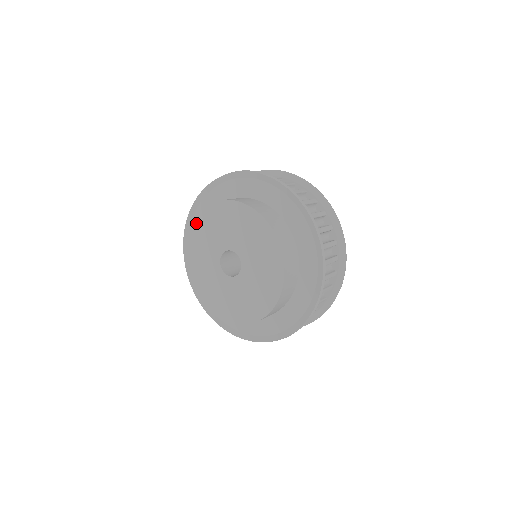
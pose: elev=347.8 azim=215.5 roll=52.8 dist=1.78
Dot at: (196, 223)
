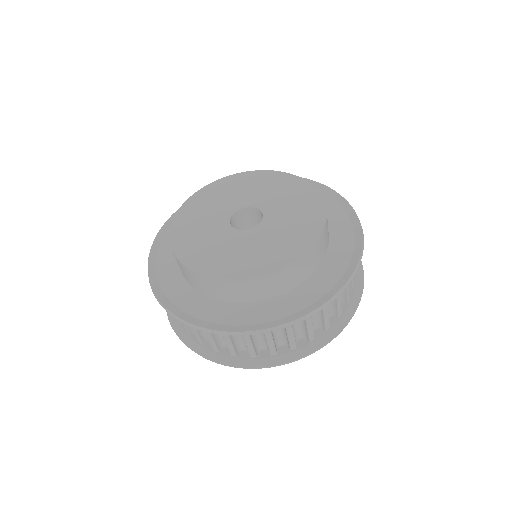
Dot at: (212, 186)
